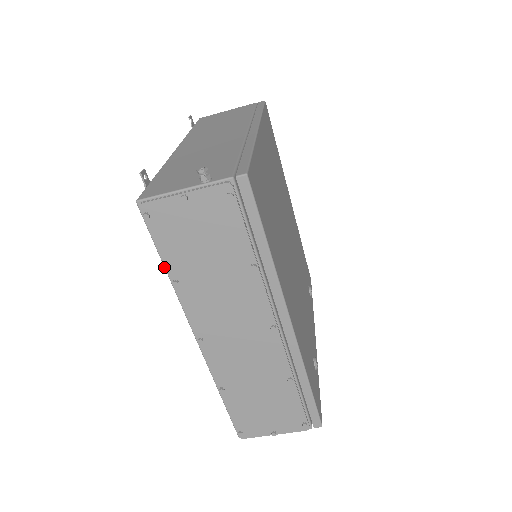
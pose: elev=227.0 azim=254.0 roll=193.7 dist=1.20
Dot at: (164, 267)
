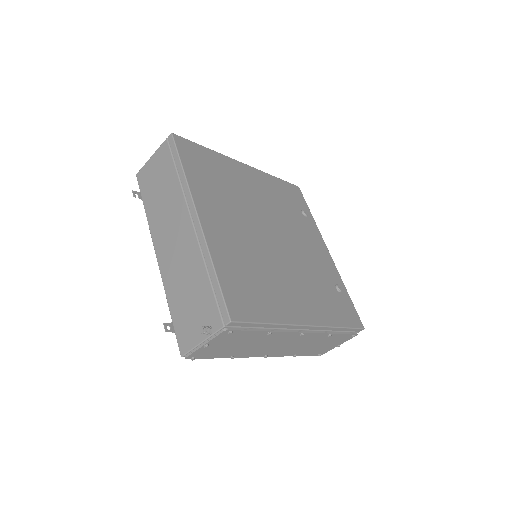
Dot at: occluded
